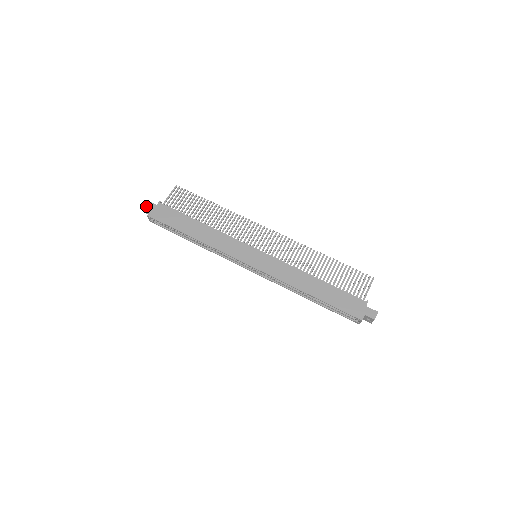
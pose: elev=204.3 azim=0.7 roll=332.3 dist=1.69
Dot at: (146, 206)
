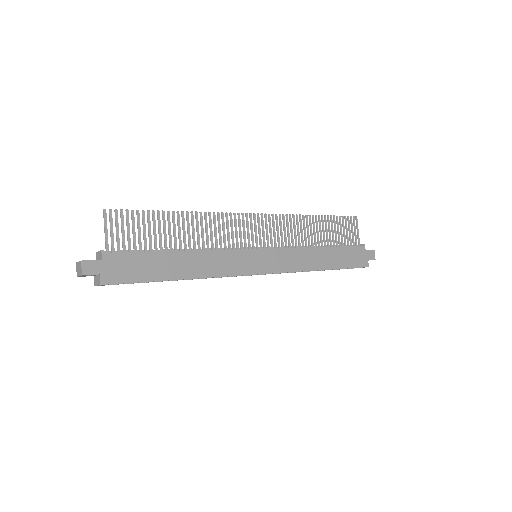
Dot at: (87, 271)
